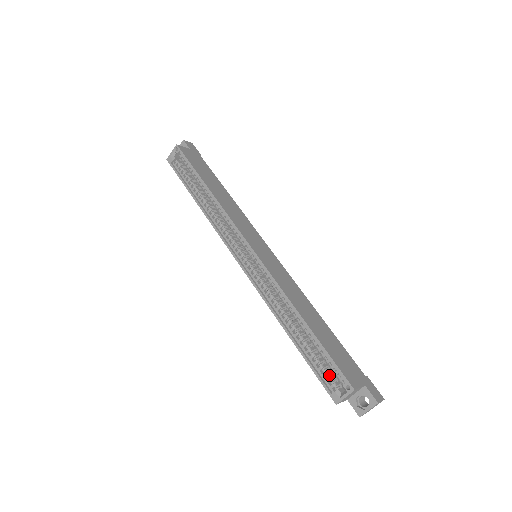
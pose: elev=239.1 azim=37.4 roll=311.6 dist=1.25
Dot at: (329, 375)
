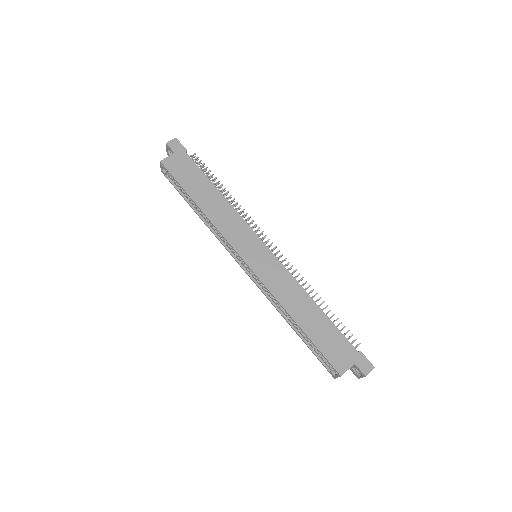
Dot at: occluded
